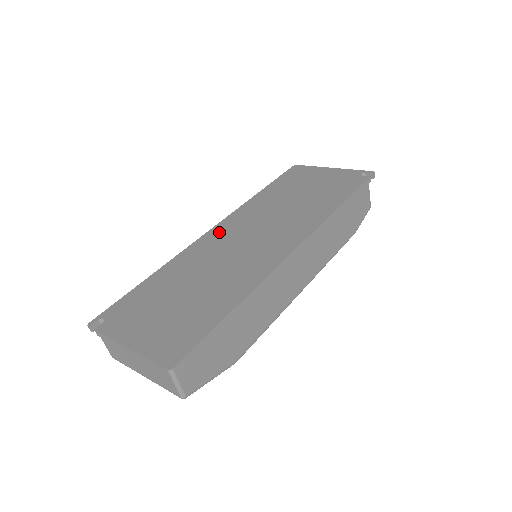
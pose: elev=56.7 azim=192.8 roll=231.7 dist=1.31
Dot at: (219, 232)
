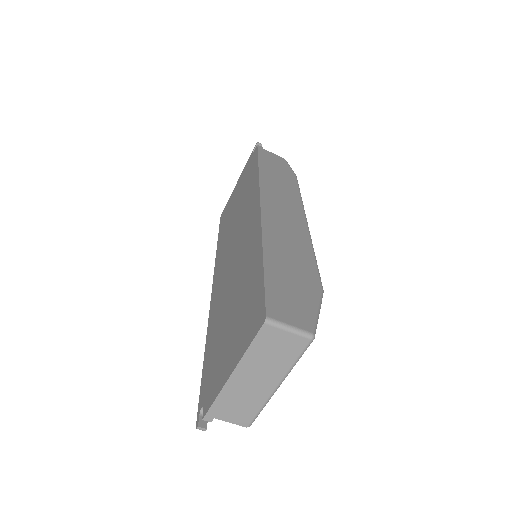
Dot at: (217, 281)
